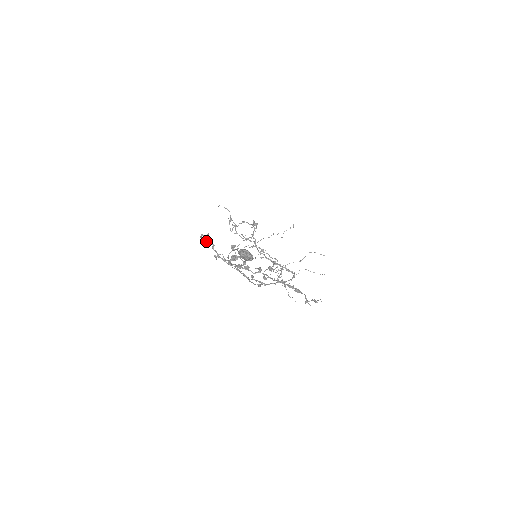
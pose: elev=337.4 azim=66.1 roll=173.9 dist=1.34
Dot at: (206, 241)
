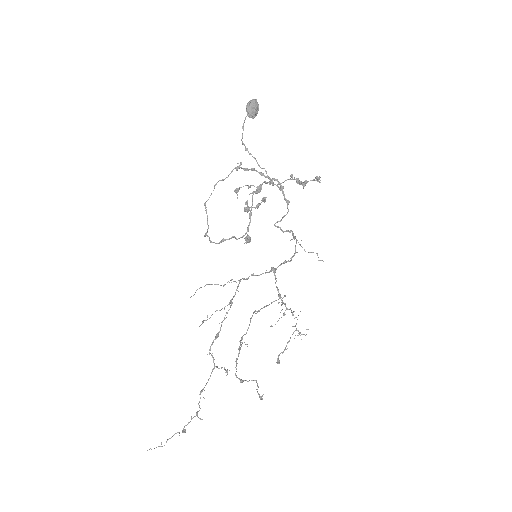
Dot at: (216, 183)
